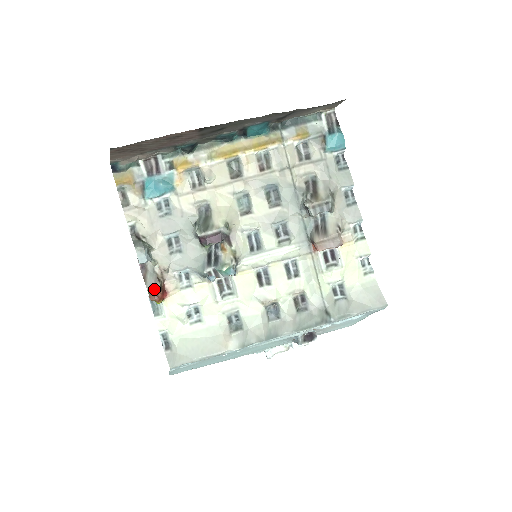
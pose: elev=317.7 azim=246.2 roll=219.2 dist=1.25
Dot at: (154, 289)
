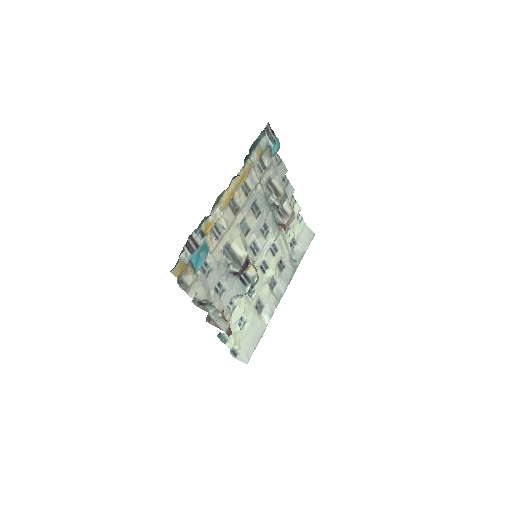
Dot at: (229, 329)
